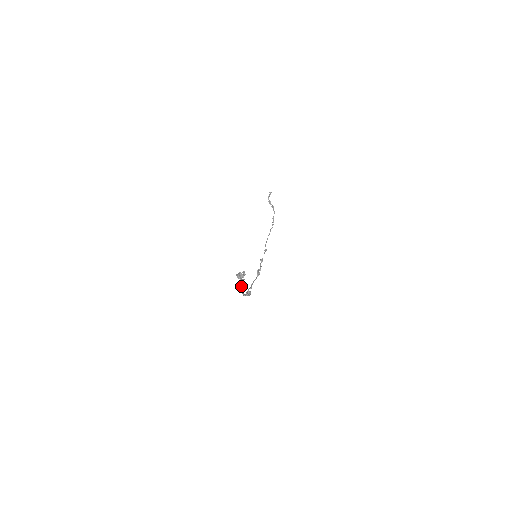
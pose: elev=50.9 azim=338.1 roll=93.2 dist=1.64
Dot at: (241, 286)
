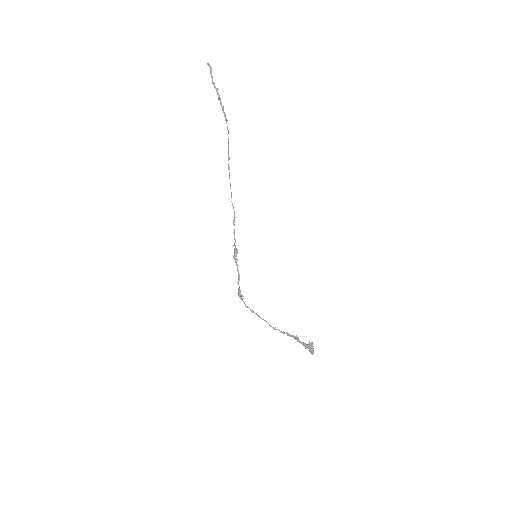
Dot at: occluded
